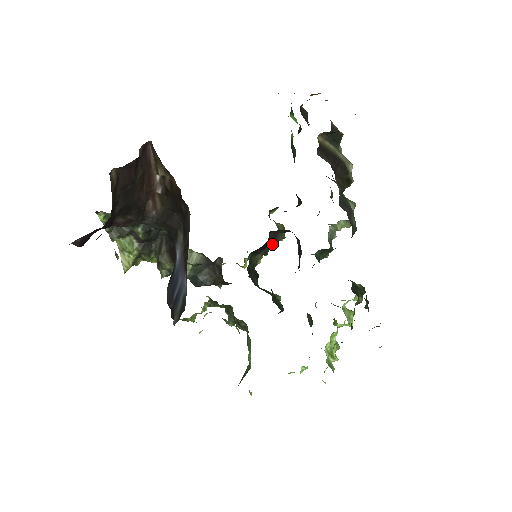
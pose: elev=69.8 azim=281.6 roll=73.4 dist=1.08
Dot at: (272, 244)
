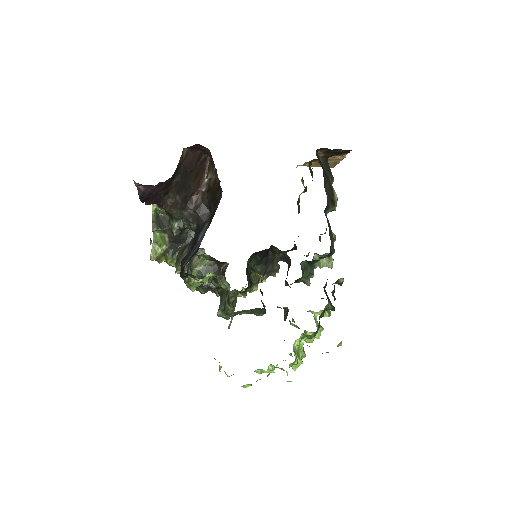
Dot at: (268, 269)
